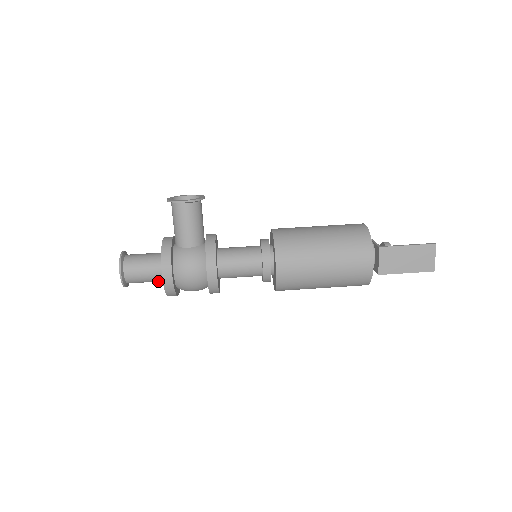
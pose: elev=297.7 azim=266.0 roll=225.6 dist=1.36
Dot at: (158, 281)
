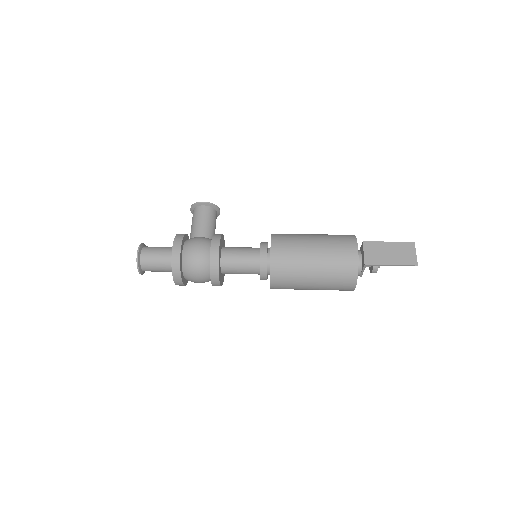
Dot at: (167, 267)
